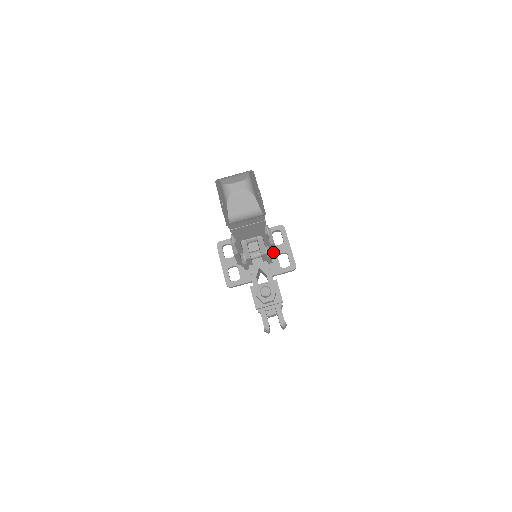
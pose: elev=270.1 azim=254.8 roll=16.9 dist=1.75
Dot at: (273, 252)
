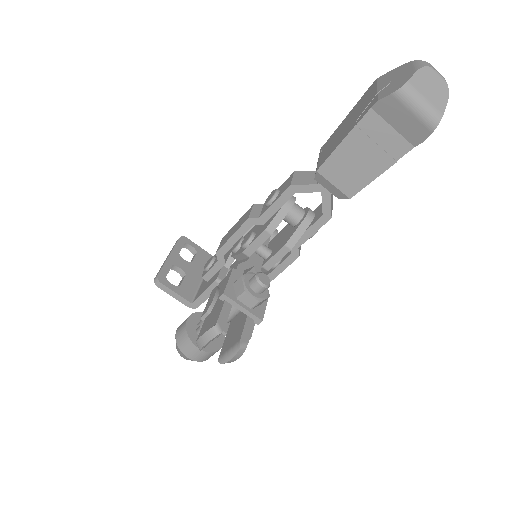
Dot at: (272, 276)
